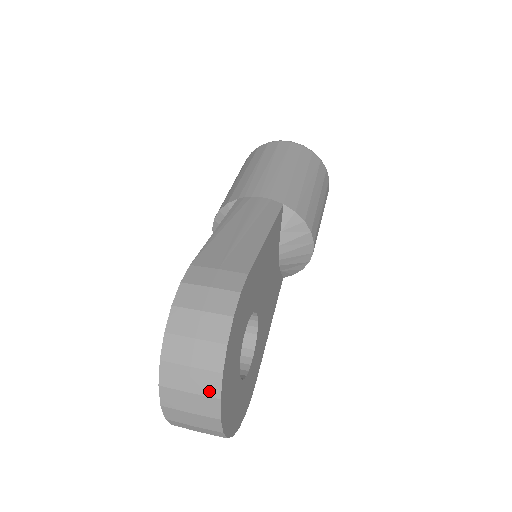
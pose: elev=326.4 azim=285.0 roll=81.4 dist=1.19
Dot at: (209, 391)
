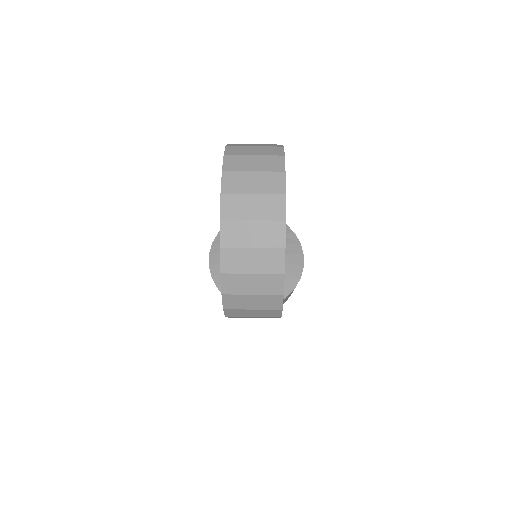
Dot at: (273, 168)
